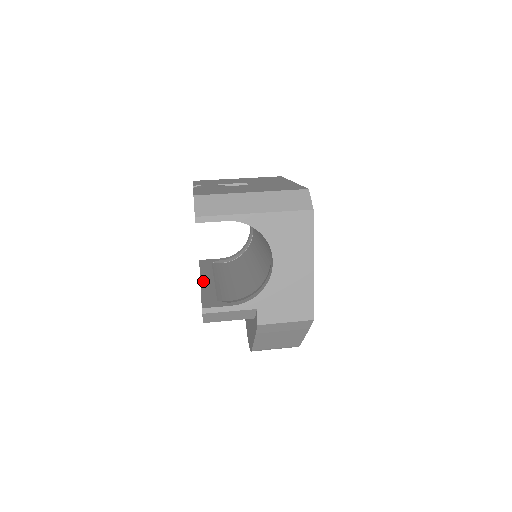
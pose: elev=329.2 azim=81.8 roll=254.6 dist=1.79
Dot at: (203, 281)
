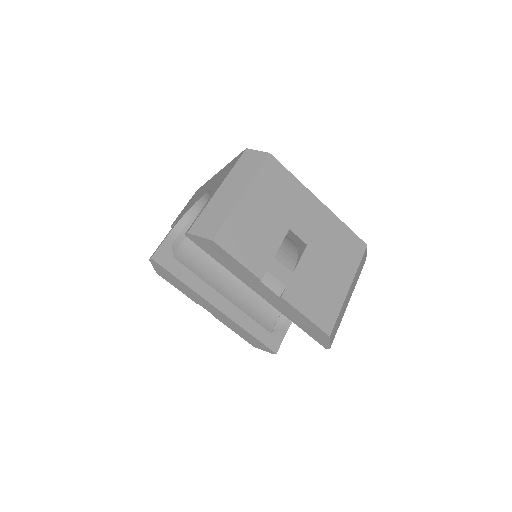
Dot at: (222, 309)
